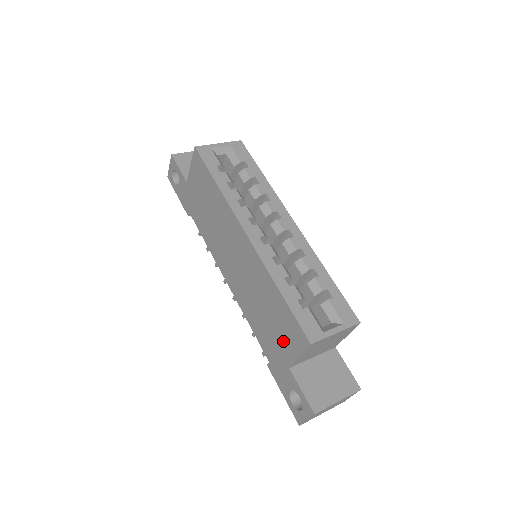
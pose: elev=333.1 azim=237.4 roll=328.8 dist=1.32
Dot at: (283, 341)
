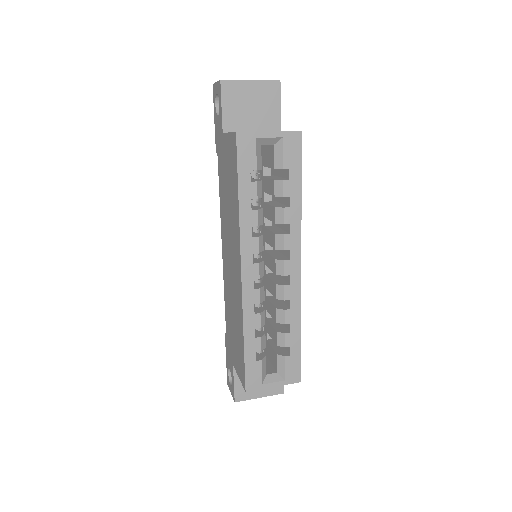
Dot at: (235, 353)
